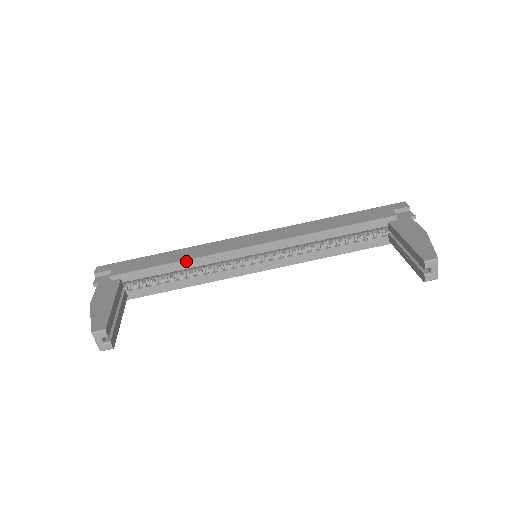
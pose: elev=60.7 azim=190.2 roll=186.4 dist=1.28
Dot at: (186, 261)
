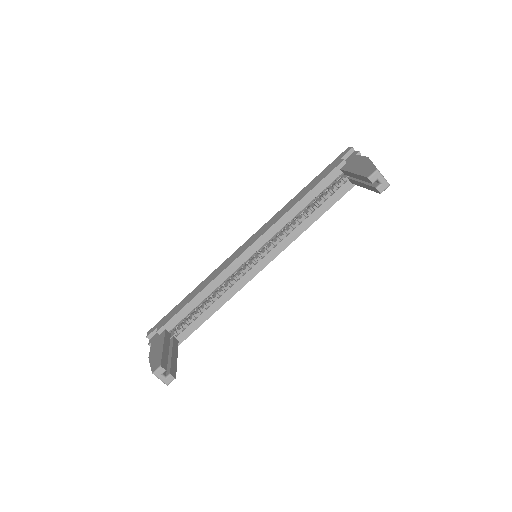
Dot at: (205, 289)
